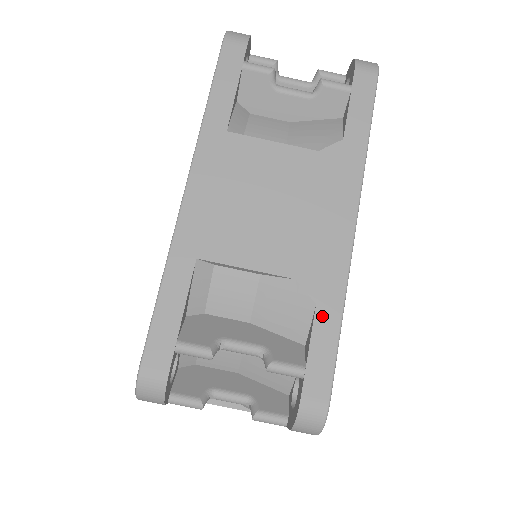
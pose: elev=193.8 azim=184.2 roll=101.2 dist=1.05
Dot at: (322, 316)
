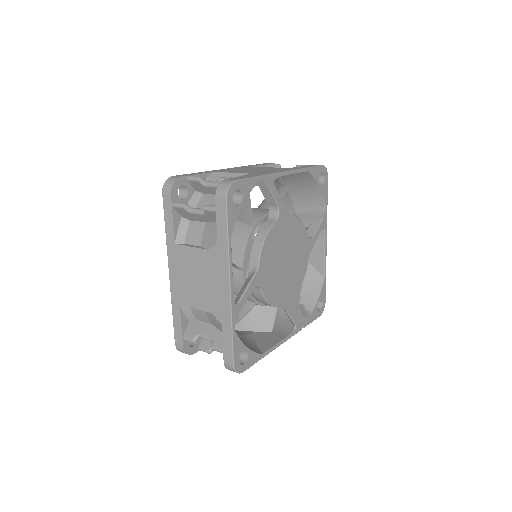
Dot at: (225, 330)
